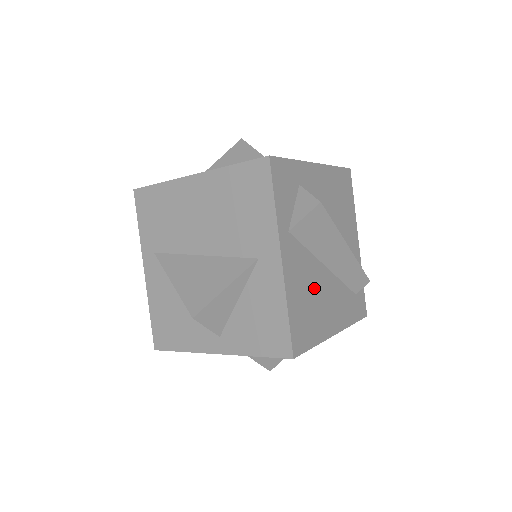
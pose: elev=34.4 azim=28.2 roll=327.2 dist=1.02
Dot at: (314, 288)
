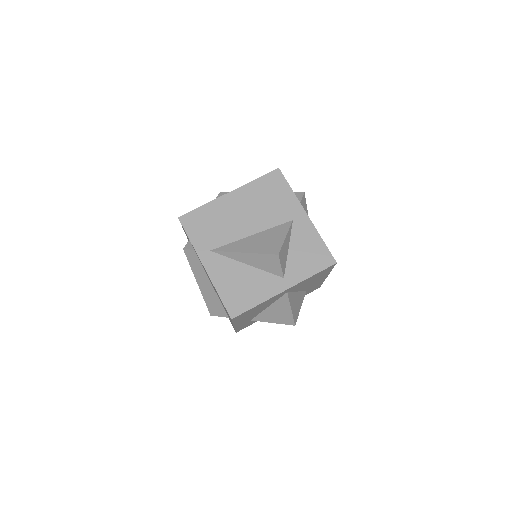
Dot at: occluded
